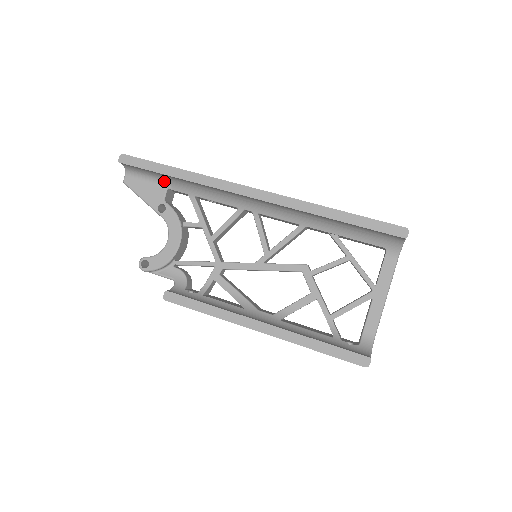
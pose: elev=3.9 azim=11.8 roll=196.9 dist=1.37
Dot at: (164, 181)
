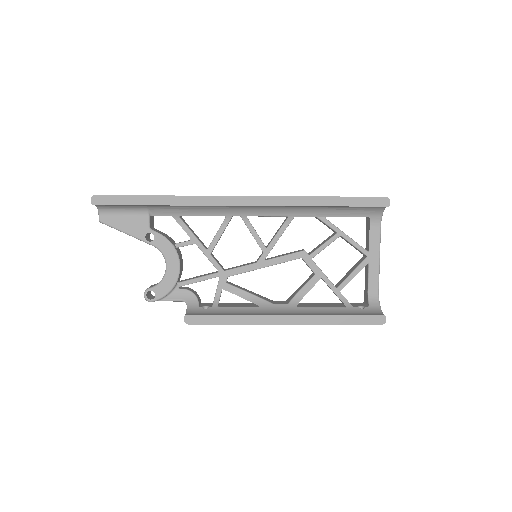
Dot at: (144, 210)
